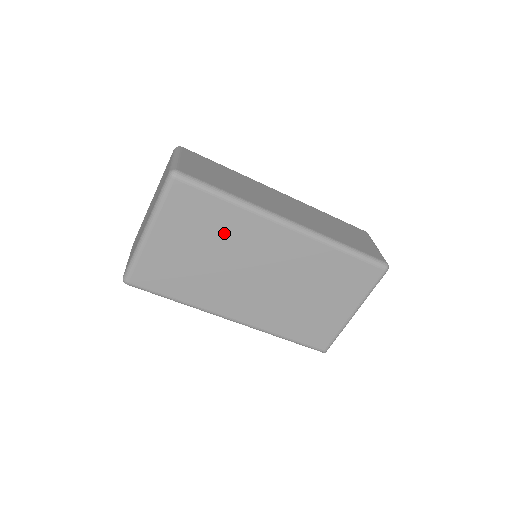
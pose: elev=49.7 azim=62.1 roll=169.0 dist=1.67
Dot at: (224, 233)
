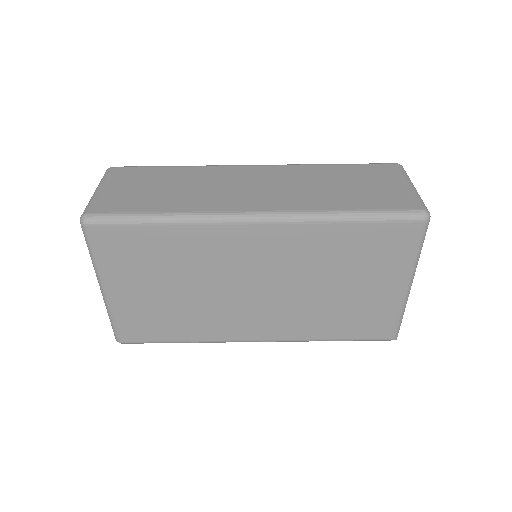
Dot at: (182, 259)
